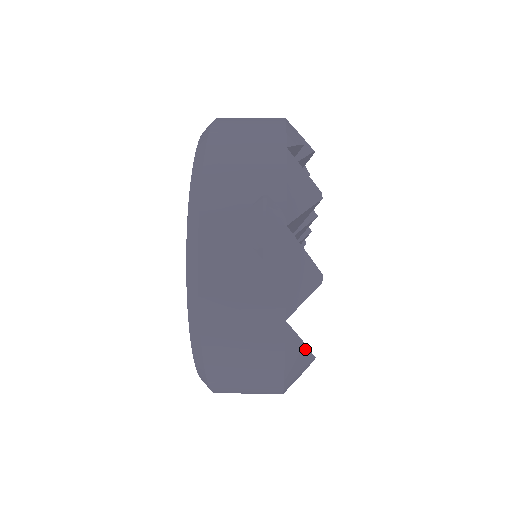
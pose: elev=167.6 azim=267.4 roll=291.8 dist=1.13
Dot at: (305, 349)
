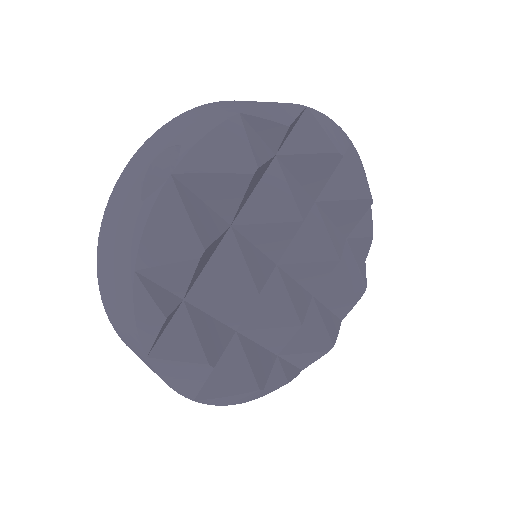
Dot at: (198, 346)
